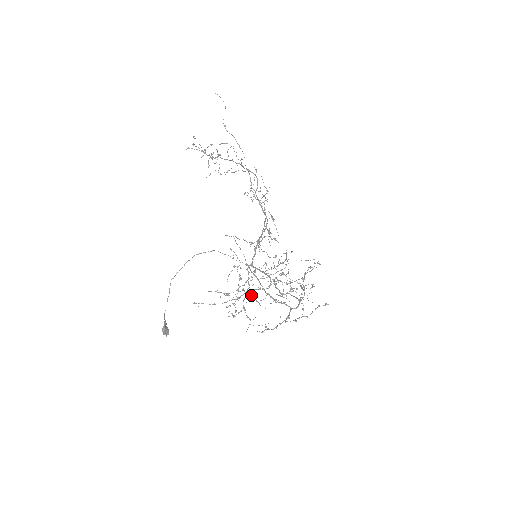
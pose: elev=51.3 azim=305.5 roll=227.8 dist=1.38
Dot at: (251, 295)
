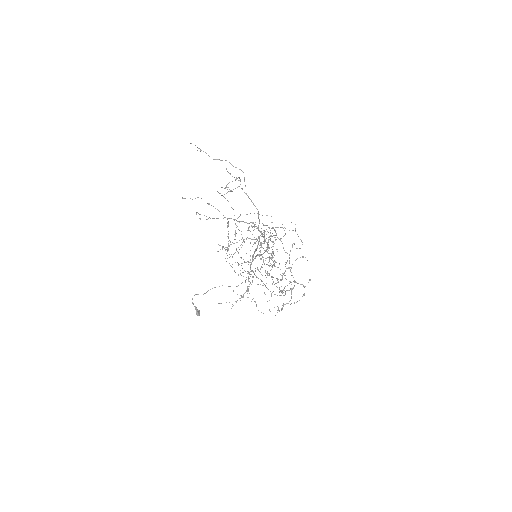
Dot at: occluded
